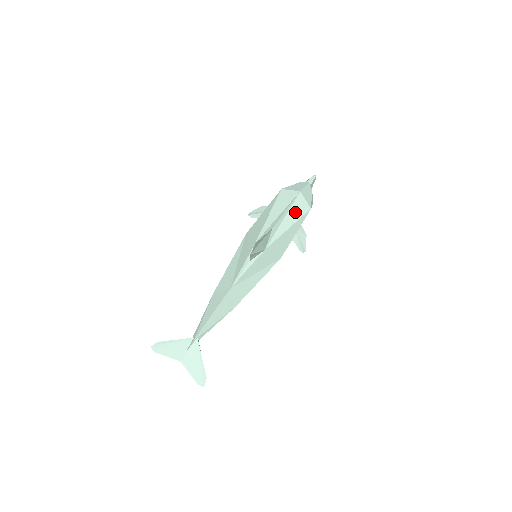
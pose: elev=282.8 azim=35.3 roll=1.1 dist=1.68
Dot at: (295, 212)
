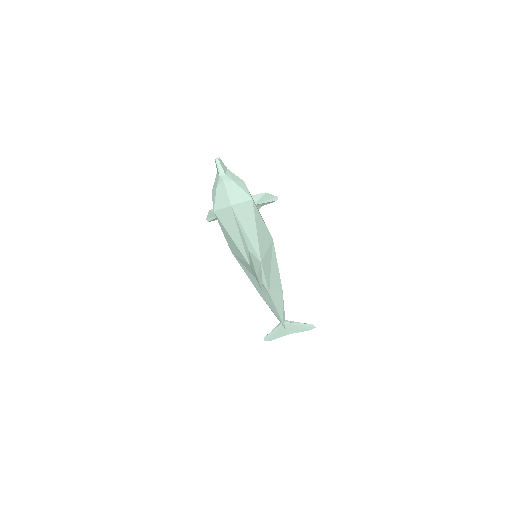
Dot at: (246, 219)
